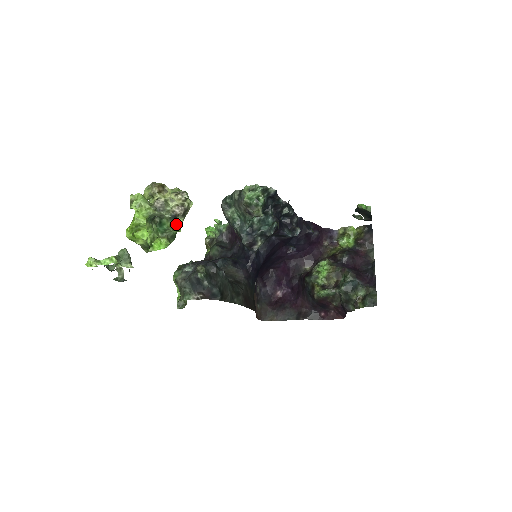
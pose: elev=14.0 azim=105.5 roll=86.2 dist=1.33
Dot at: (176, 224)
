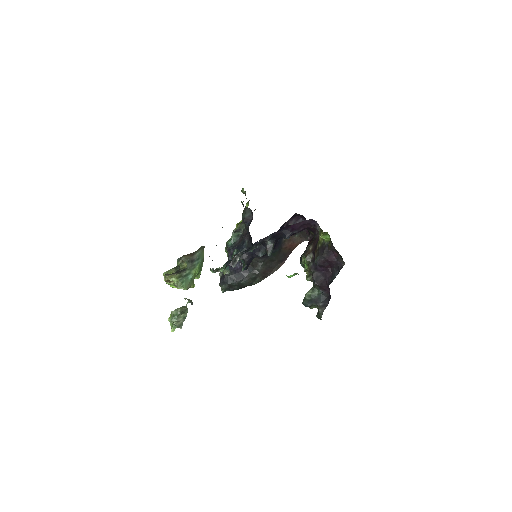
Dot at: occluded
